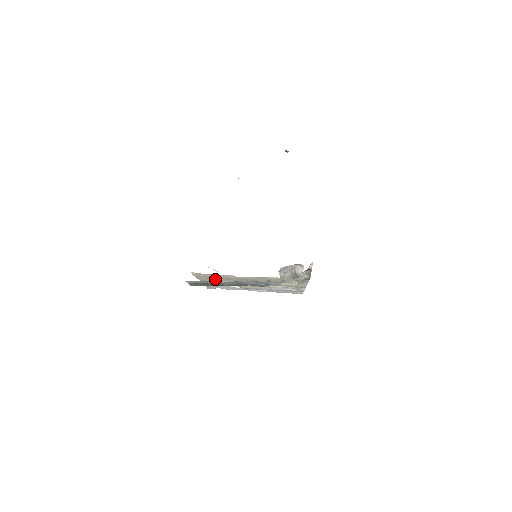
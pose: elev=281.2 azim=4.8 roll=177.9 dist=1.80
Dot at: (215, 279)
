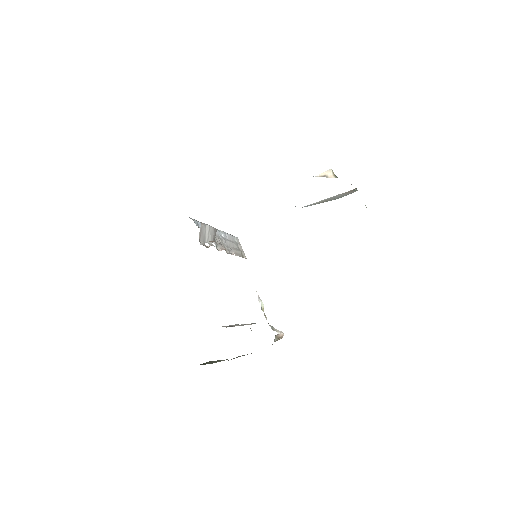
Dot at: occluded
